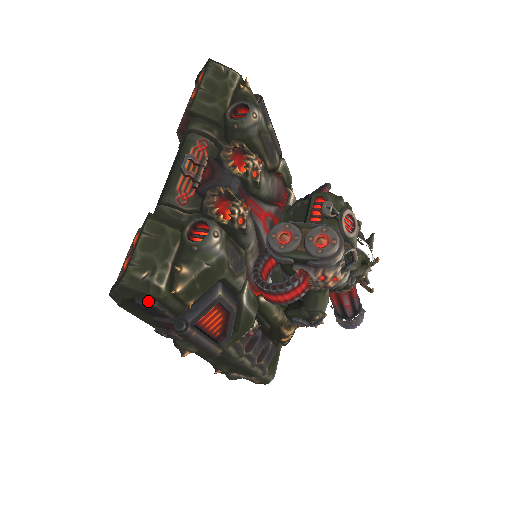
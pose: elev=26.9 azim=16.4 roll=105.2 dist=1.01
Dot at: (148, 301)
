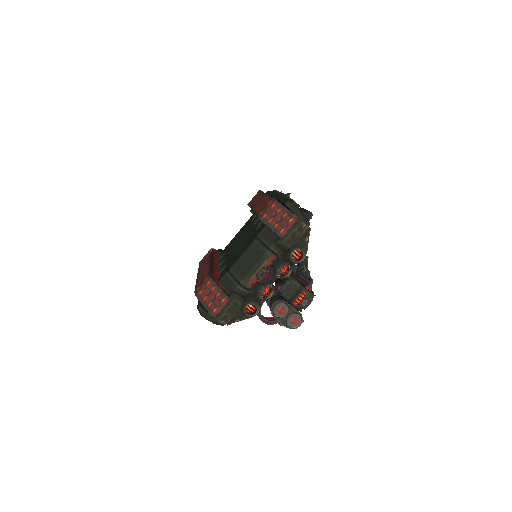
Dot at: occluded
